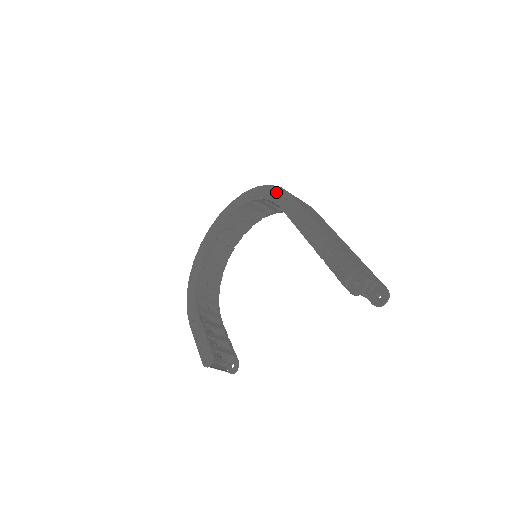
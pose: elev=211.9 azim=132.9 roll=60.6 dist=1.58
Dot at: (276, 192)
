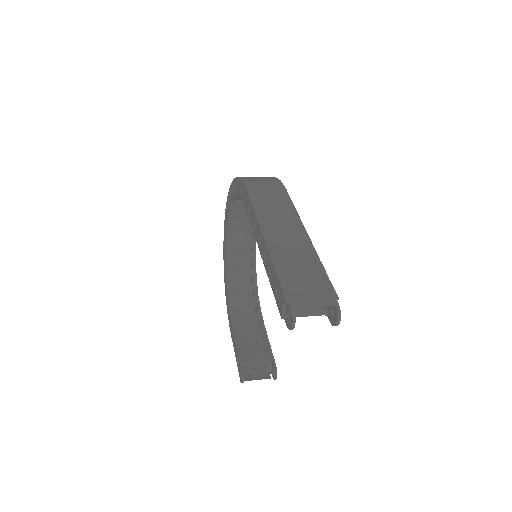
Dot at: (241, 187)
